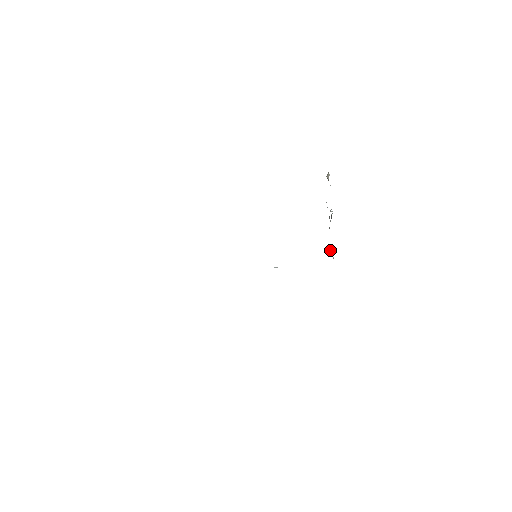
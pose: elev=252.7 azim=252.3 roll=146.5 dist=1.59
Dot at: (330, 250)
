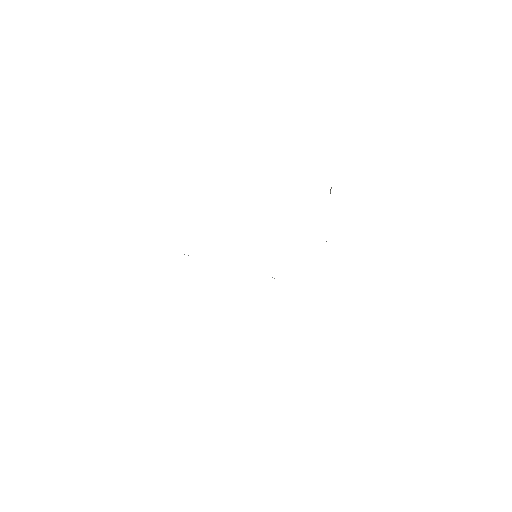
Dot at: occluded
